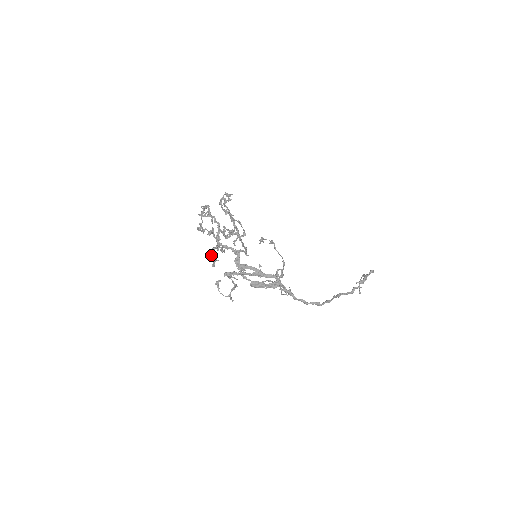
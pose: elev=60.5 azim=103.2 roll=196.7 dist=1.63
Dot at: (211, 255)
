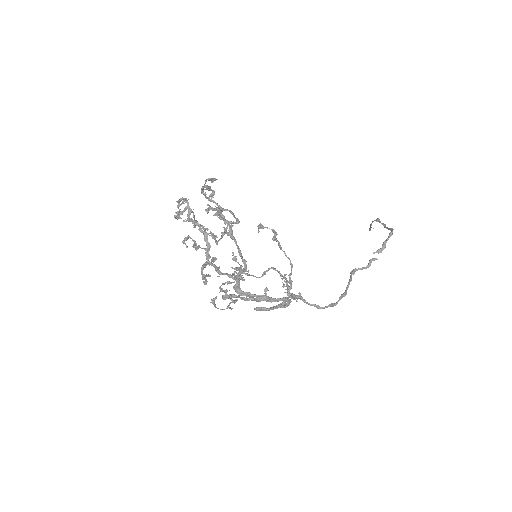
Dot at: occluded
